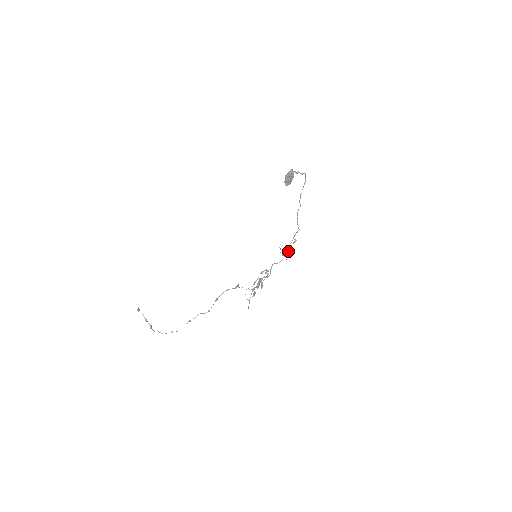
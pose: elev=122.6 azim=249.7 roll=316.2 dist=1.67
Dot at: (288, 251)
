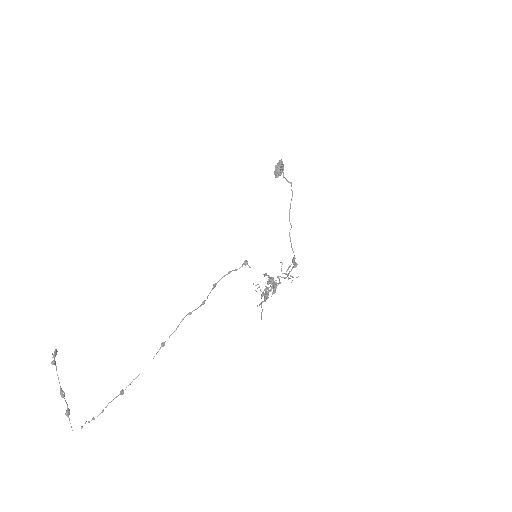
Dot at: (289, 278)
